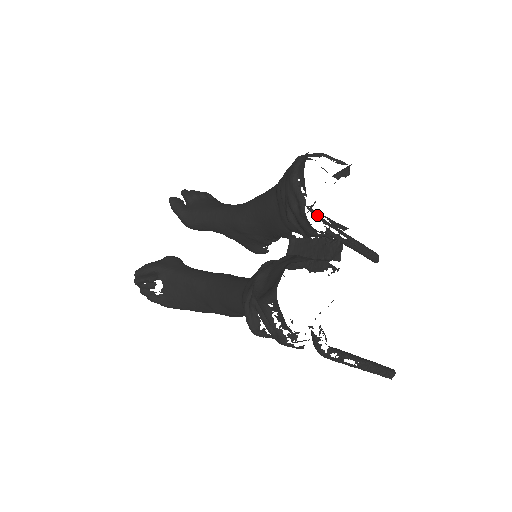
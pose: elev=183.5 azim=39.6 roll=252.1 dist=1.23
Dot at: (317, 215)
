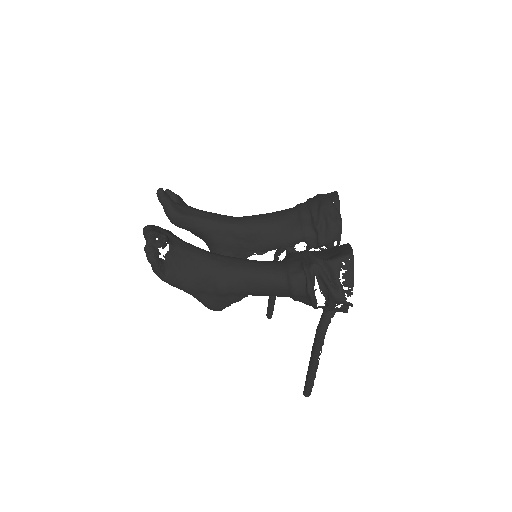
Dot at: occluded
